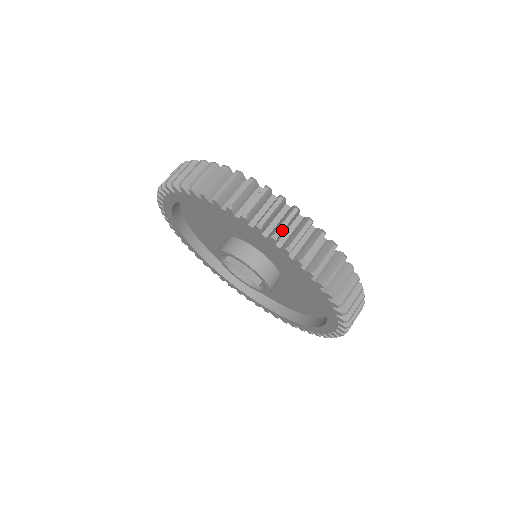
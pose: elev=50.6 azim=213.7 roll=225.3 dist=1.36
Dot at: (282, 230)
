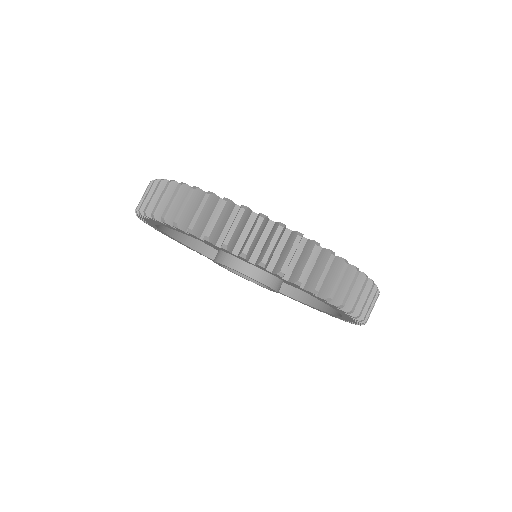
Dot at: (230, 237)
